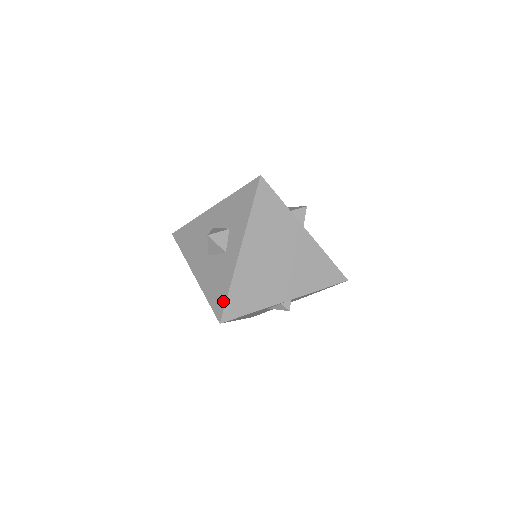
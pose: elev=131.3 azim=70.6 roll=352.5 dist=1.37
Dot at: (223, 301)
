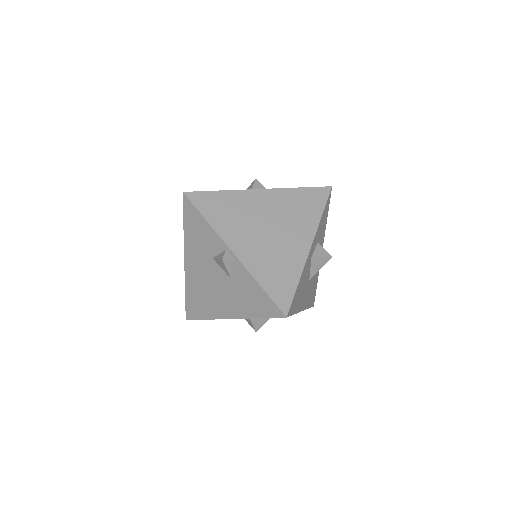
Dot at: (205, 192)
